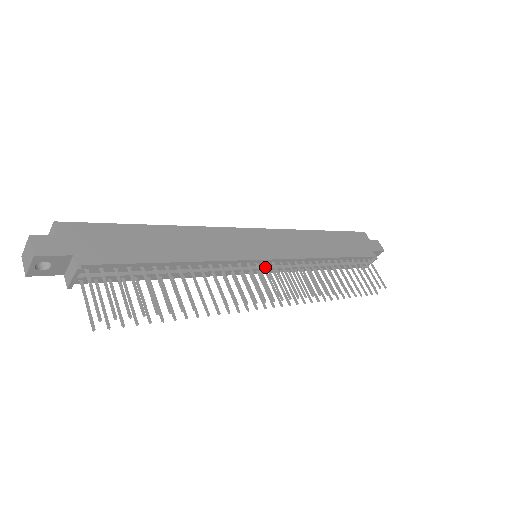
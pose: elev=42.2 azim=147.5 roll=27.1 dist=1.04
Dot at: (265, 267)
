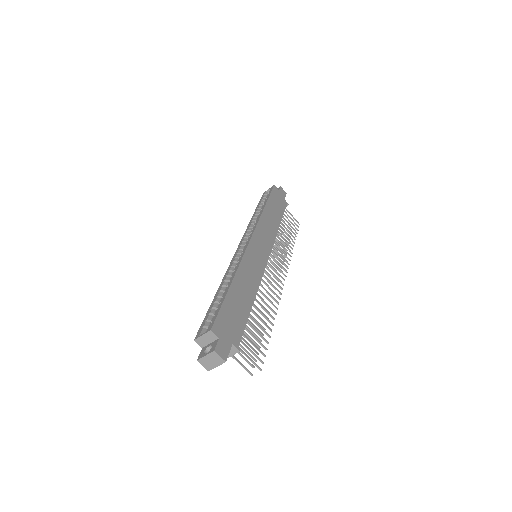
Dot at: occluded
